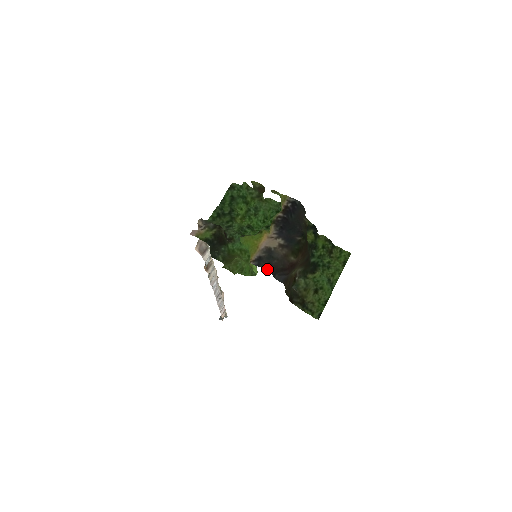
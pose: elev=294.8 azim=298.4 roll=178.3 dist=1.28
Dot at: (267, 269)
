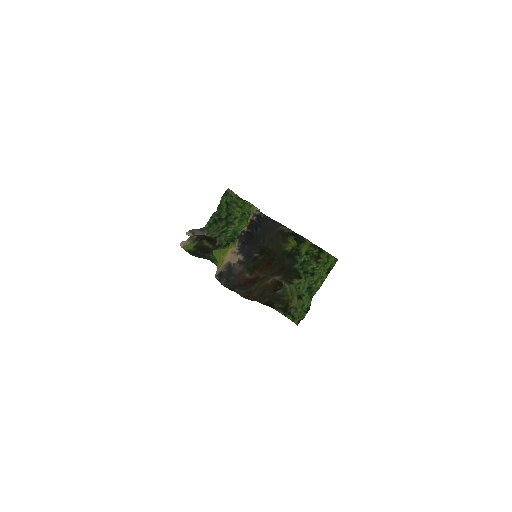
Dot at: (224, 285)
